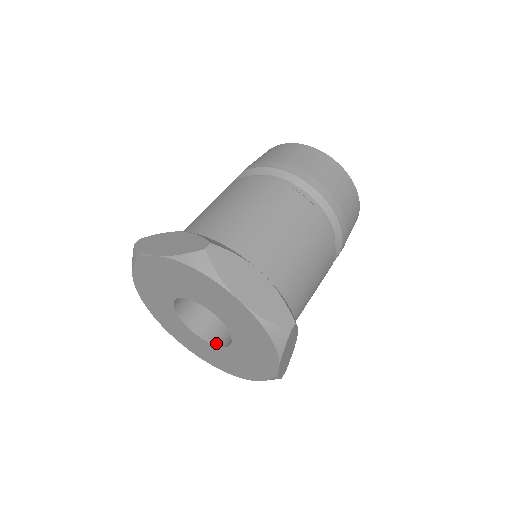
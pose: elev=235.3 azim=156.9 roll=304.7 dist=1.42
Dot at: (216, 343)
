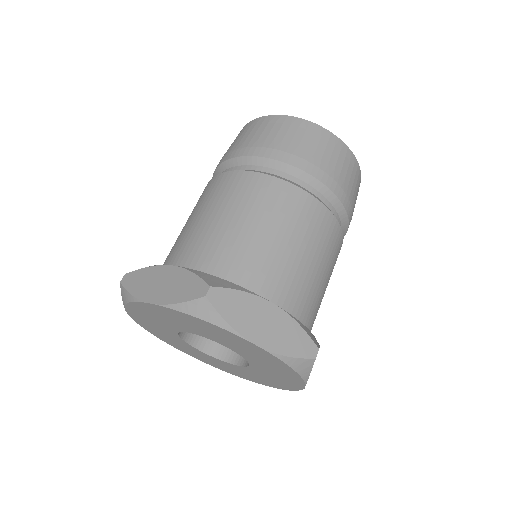
Dot at: (231, 361)
